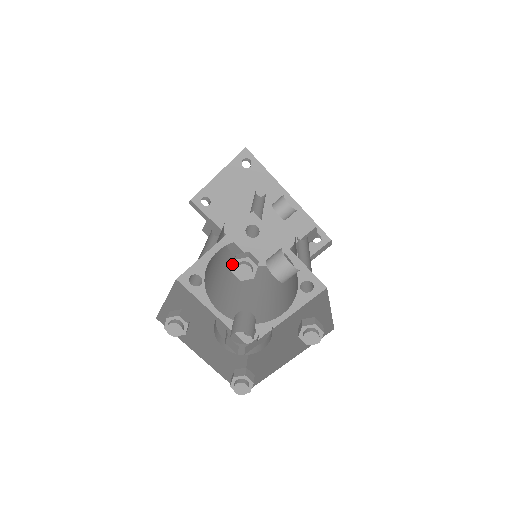
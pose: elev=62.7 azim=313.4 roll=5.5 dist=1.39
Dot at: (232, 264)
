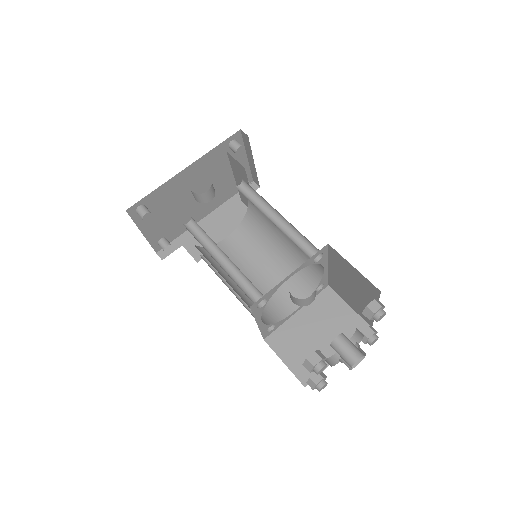
Dot at: (239, 249)
